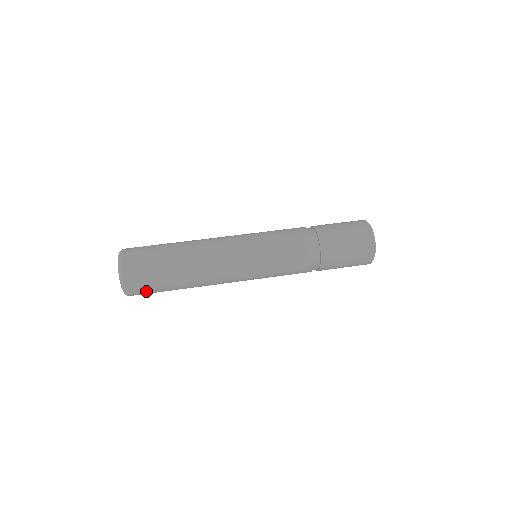
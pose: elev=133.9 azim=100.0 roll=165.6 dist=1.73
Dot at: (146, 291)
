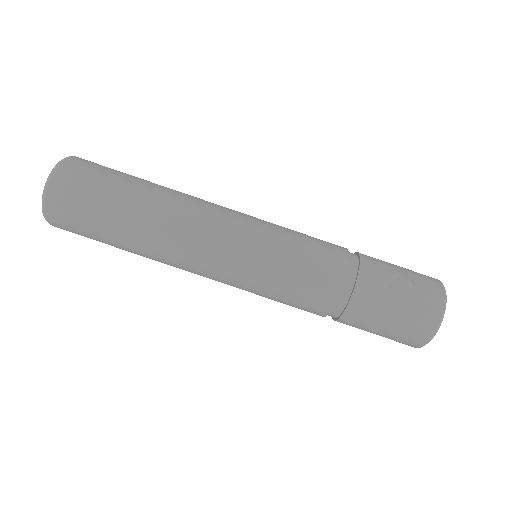
Dot at: occluded
